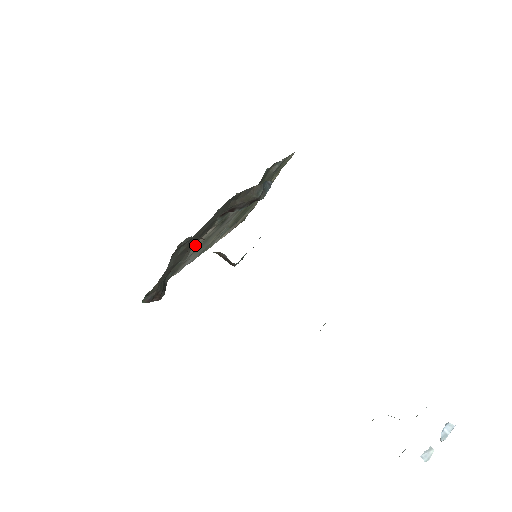
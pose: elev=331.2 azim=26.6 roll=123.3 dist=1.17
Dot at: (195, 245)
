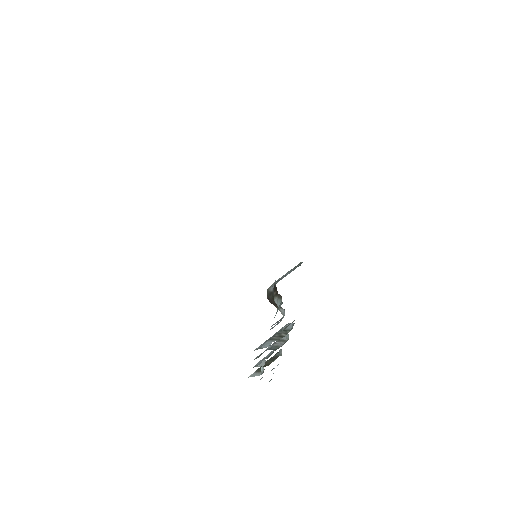
Dot at: occluded
